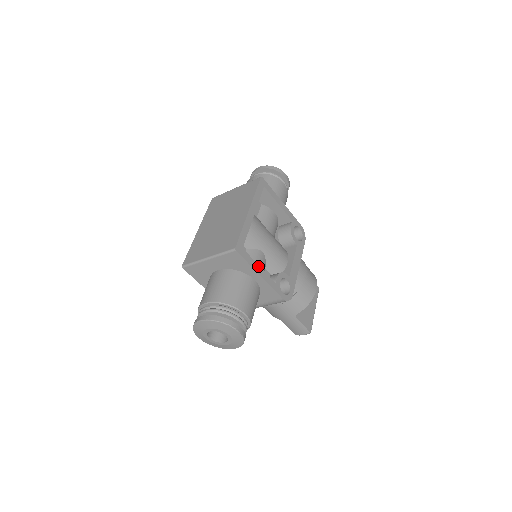
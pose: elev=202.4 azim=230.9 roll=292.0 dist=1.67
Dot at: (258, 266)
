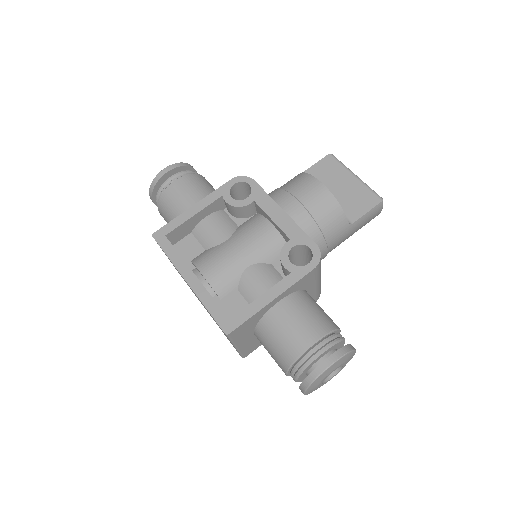
Dot at: (259, 299)
